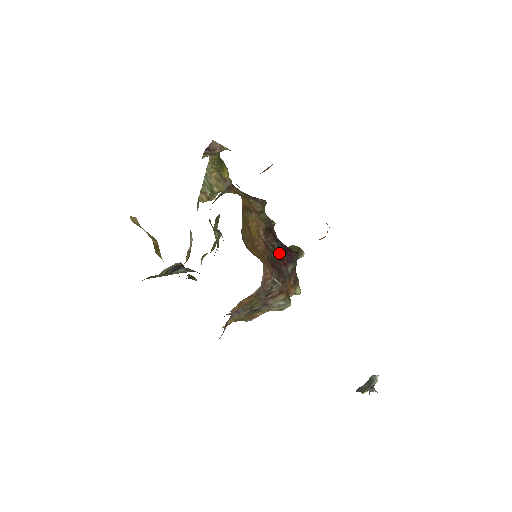
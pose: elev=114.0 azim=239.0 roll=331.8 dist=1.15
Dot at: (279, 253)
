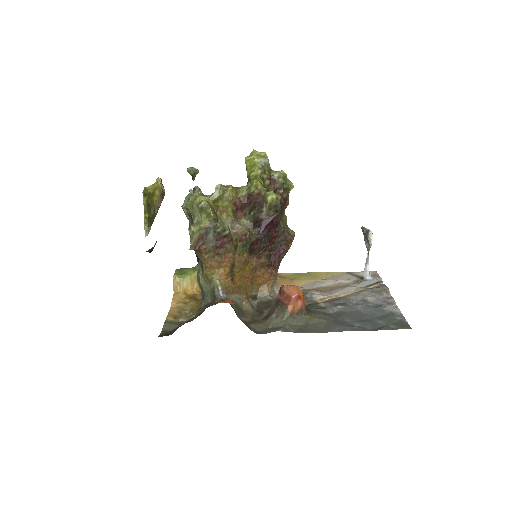
Dot at: (268, 242)
